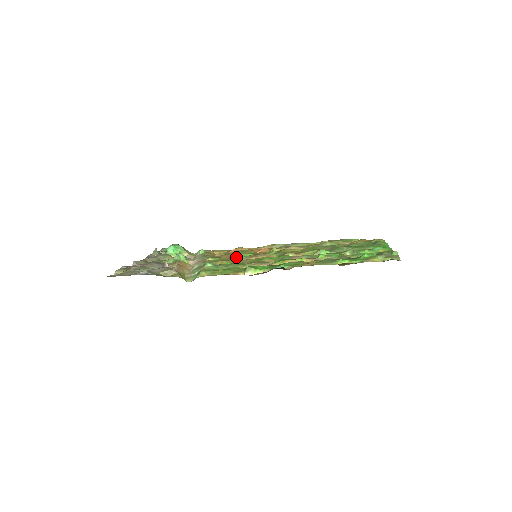
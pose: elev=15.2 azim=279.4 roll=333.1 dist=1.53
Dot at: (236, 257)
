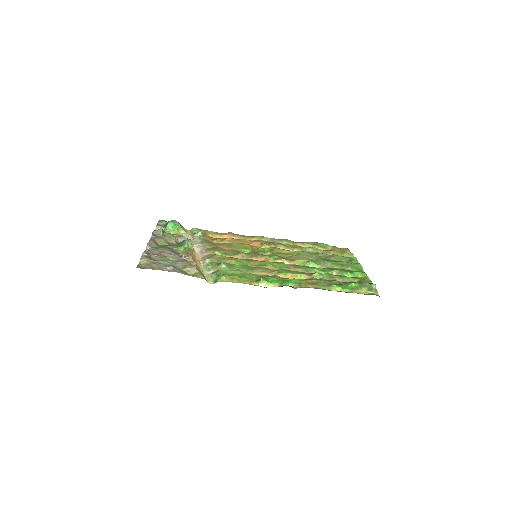
Dot at: (239, 254)
